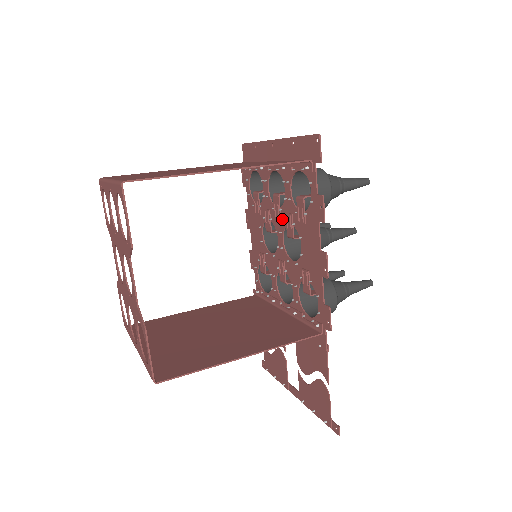
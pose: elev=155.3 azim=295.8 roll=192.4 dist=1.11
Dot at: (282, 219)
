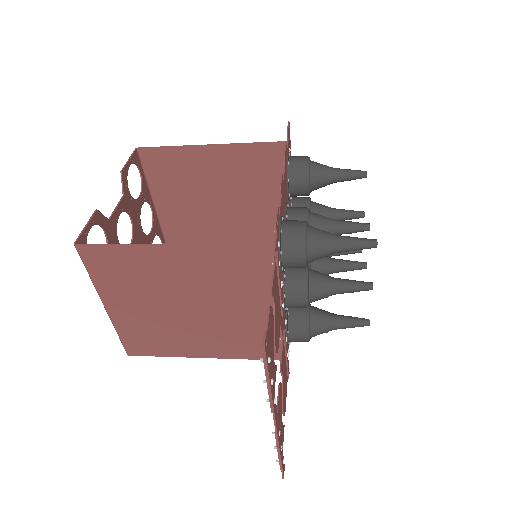
Dot at: occluded
